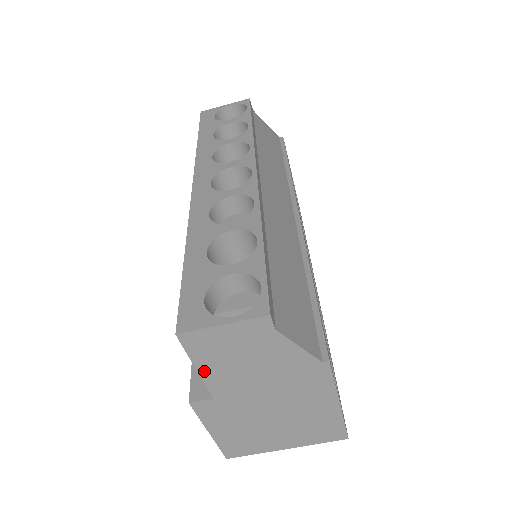
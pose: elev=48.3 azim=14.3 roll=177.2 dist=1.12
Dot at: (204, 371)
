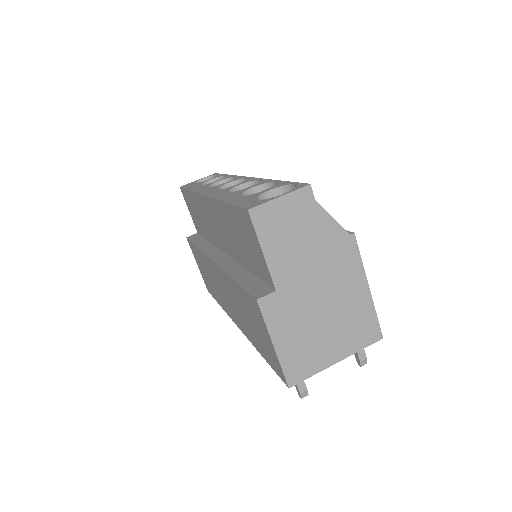
Dot at: (268, 254)
